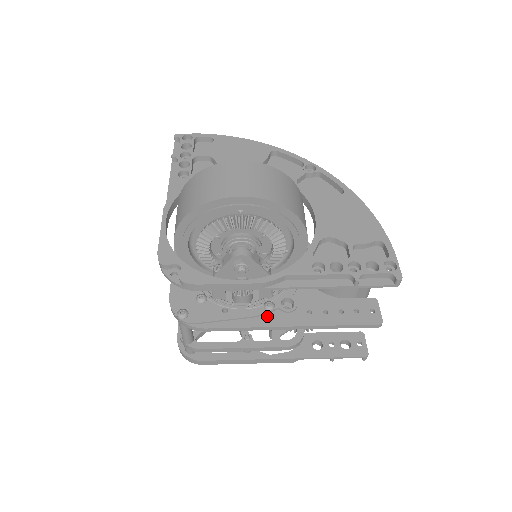
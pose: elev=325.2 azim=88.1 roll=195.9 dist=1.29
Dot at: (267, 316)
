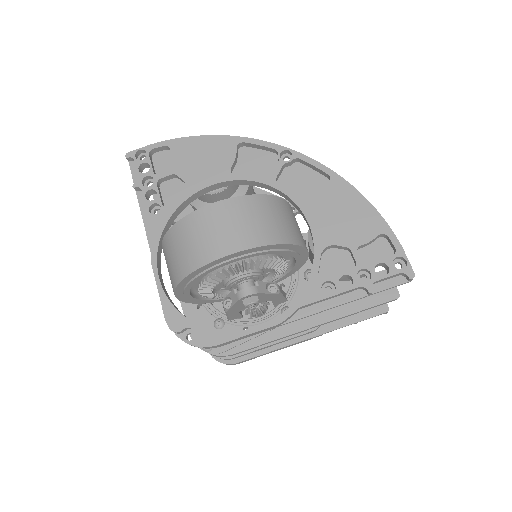
Dot at: occluded
